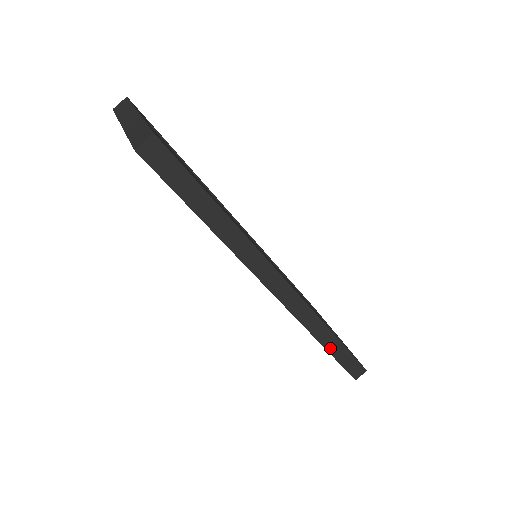
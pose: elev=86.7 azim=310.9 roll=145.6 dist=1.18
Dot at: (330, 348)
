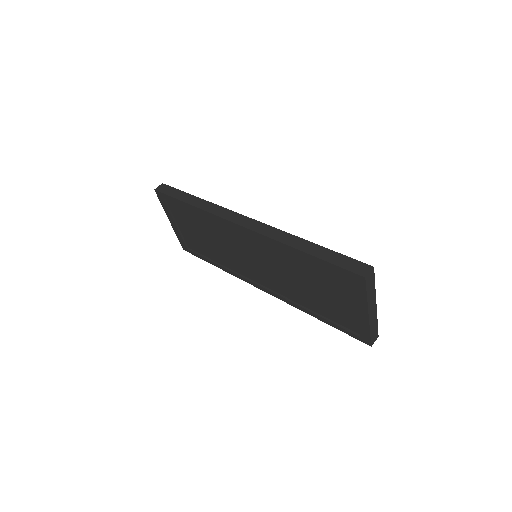
Dot at: (310, 252)
